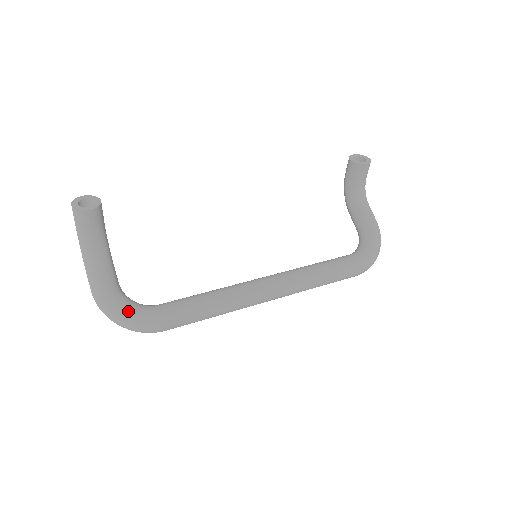
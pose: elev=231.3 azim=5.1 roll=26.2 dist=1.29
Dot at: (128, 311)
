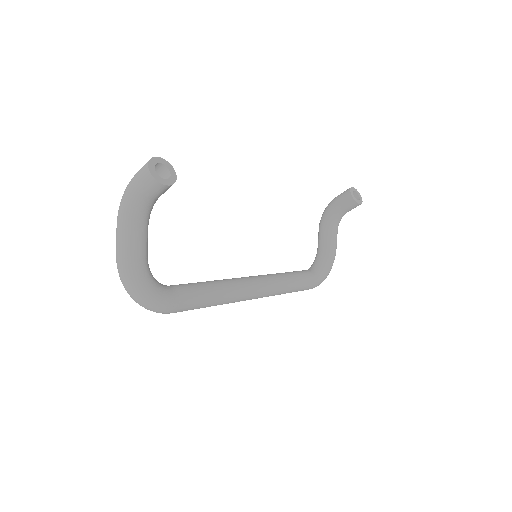
Dot at: (153, 293)
